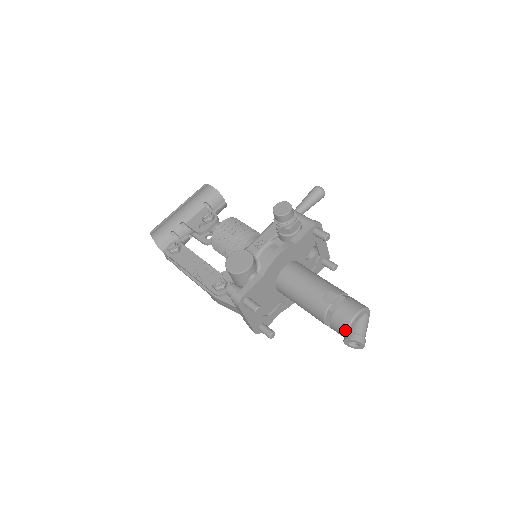
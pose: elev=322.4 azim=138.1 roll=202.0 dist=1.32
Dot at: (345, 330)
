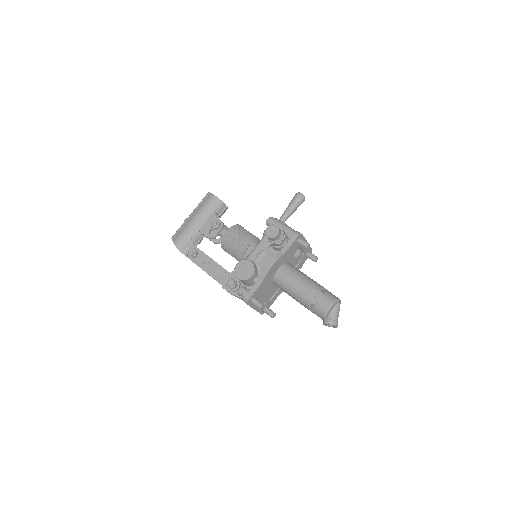
Dot at: (323, 317)
